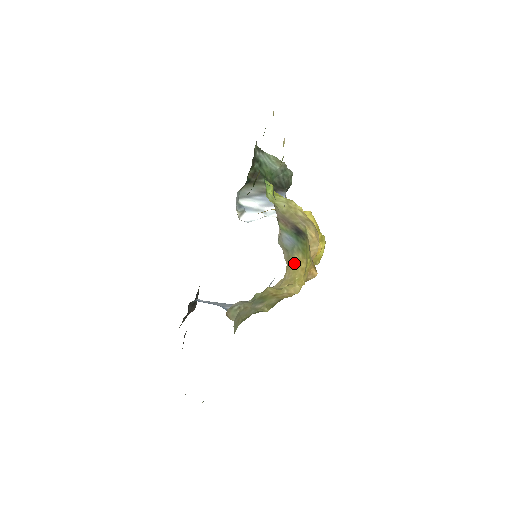
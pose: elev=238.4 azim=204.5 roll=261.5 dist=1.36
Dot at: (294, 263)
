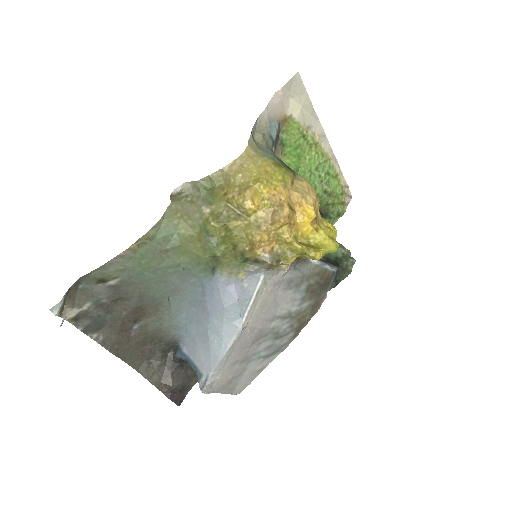
Dot at: (259, 159)
